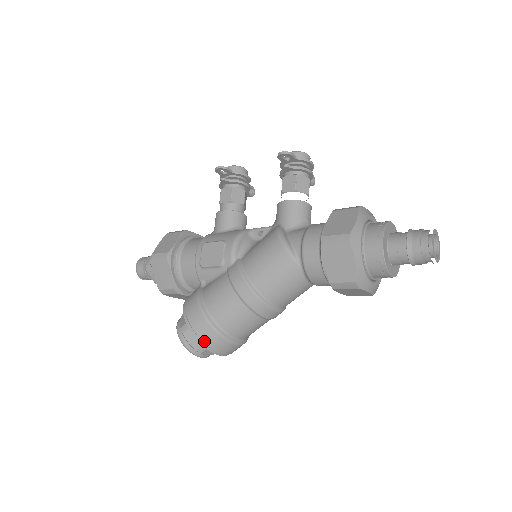
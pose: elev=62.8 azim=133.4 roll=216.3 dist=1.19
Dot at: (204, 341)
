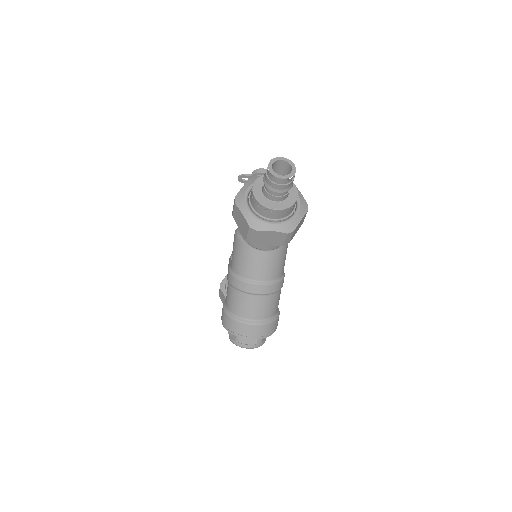
Dot at: (229, 329)
